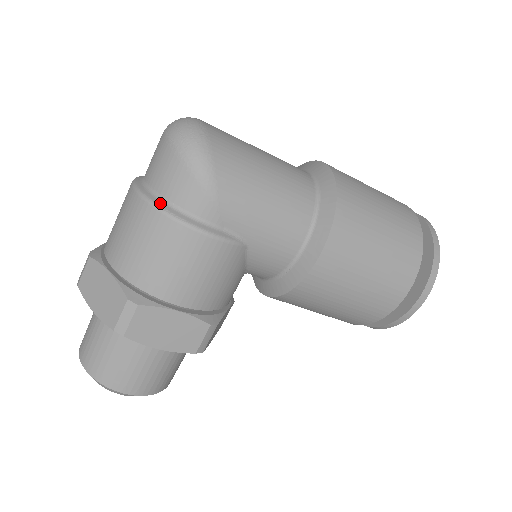
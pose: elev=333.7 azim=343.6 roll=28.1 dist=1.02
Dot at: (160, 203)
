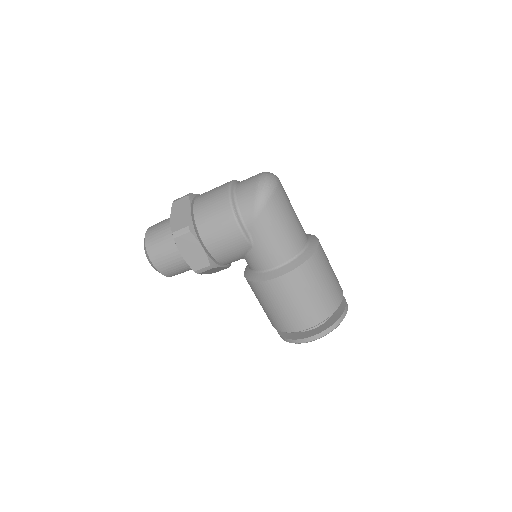
Dot at: (233, 201)
